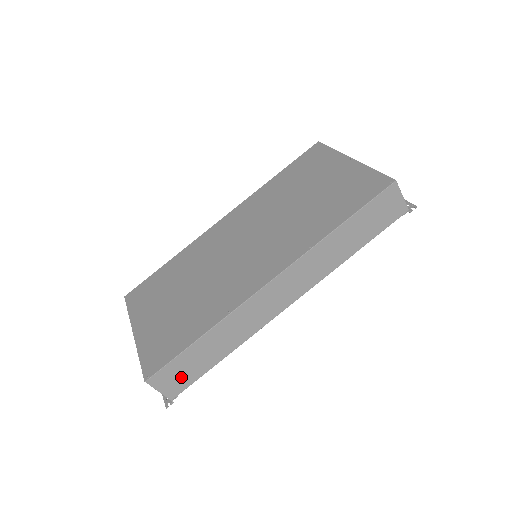
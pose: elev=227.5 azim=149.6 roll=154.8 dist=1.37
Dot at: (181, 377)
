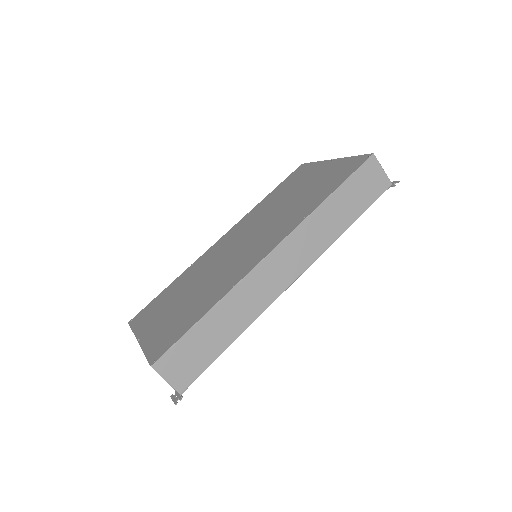
Dot at: (189, 363)
